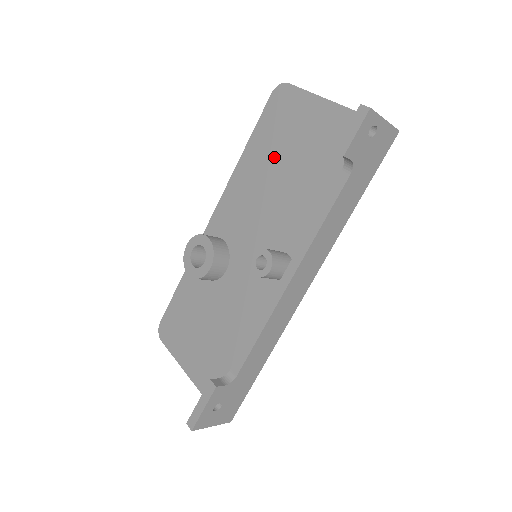
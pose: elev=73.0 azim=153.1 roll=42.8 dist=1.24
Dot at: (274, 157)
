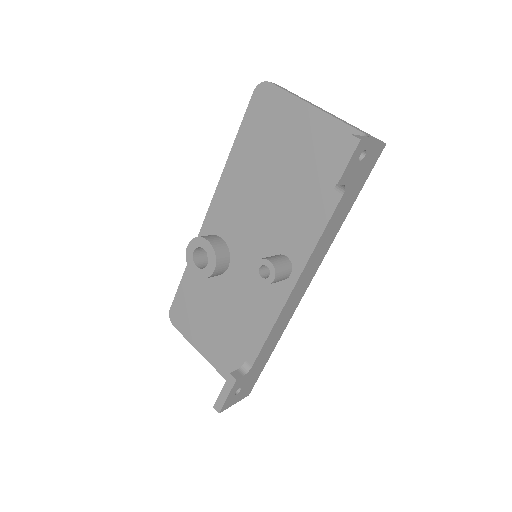
Dot at: (263, 160)
